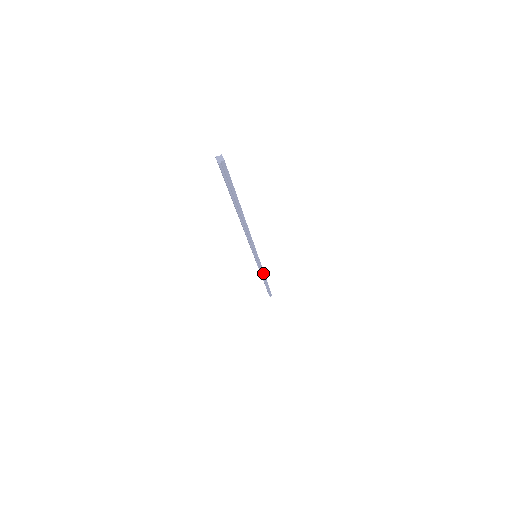
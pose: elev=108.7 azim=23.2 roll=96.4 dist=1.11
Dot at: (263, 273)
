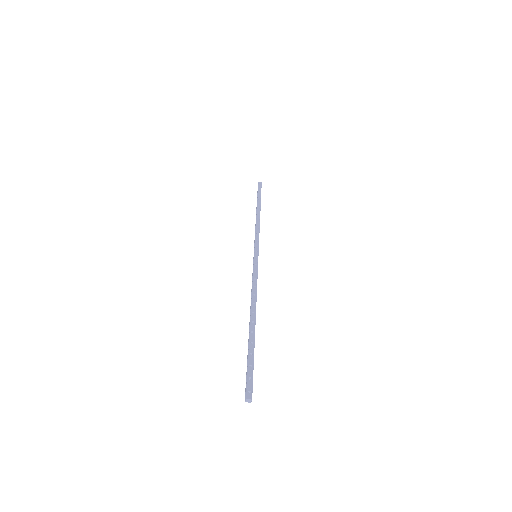
Dot at: (259, 227)
